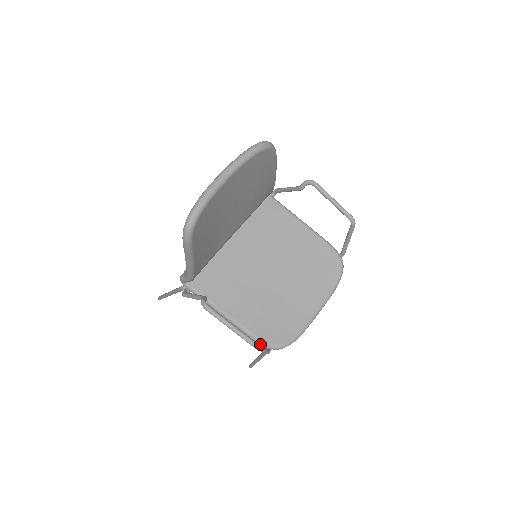
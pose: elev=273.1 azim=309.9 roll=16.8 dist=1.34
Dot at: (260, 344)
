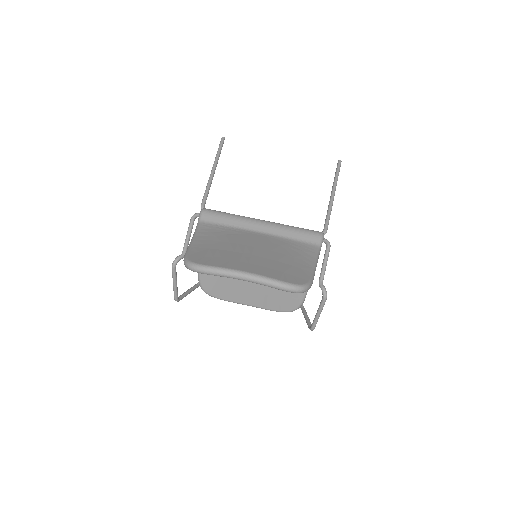
Dot at: (198, 280)
